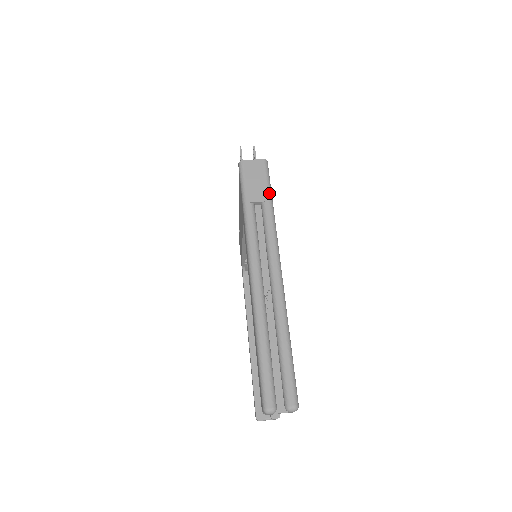
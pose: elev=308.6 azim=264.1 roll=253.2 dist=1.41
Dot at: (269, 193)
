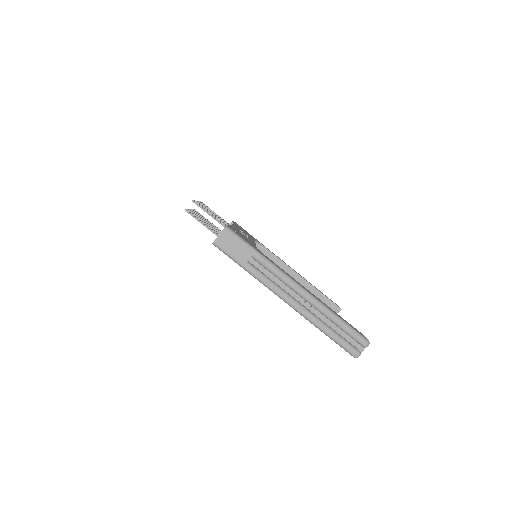
Dot at: (249, 247)
